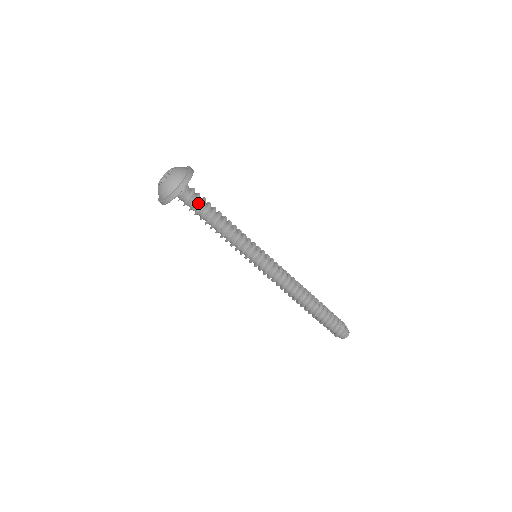
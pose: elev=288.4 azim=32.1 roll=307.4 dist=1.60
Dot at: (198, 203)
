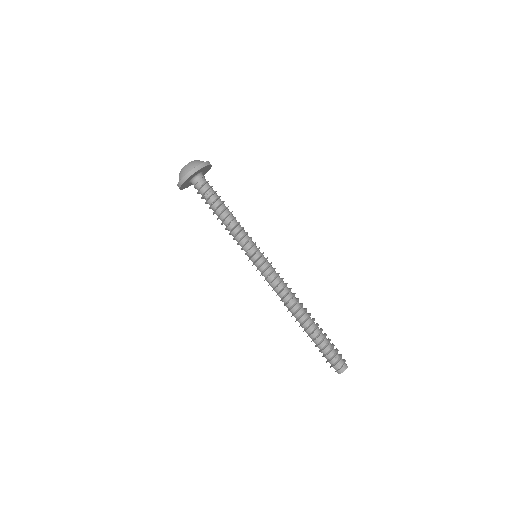
Dot at: (206, 194)
